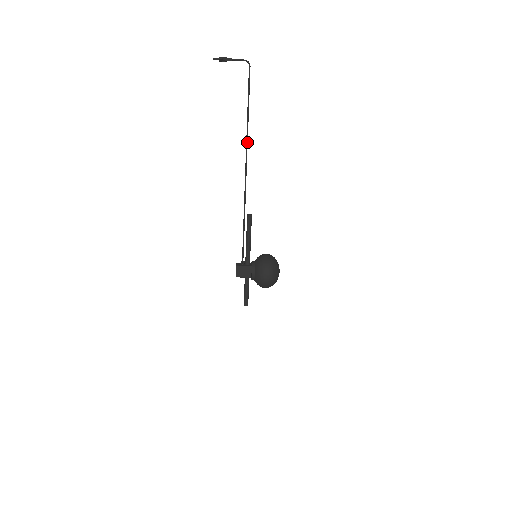
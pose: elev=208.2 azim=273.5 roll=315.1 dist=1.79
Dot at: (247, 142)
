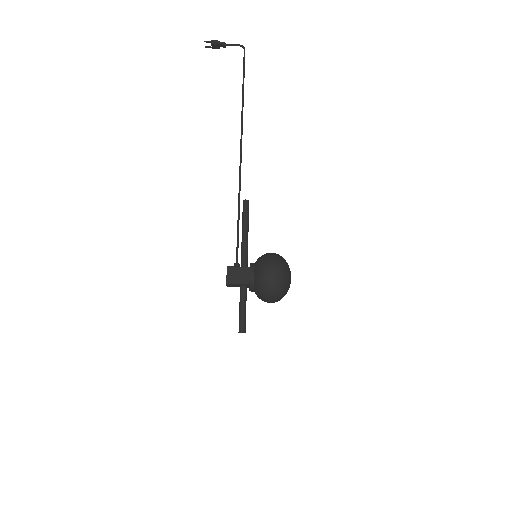
Dot at: (242, 119)
